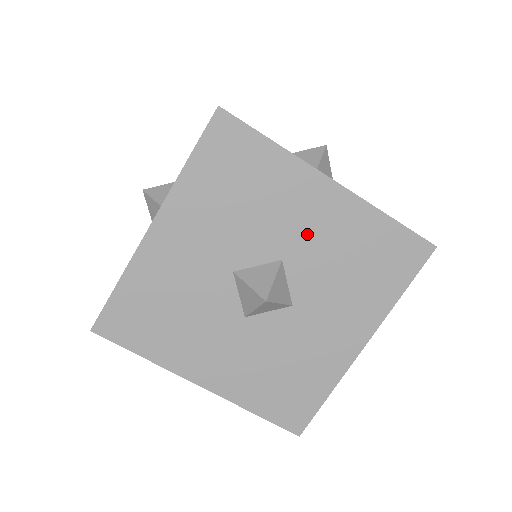
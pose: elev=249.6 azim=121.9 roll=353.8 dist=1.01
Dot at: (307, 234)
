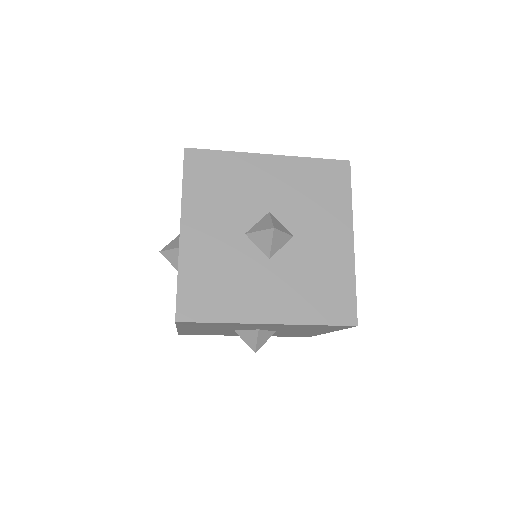
Dot at: (317, 242)
